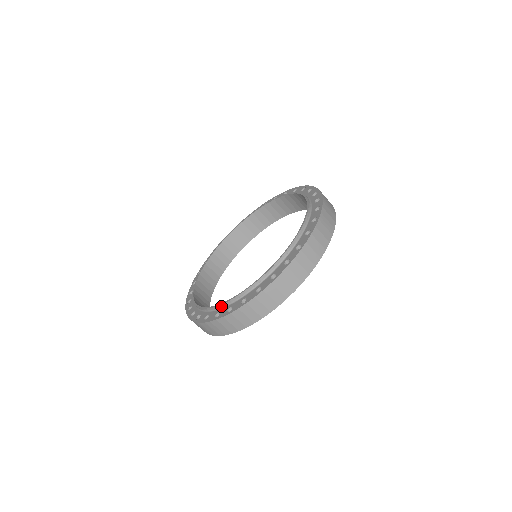
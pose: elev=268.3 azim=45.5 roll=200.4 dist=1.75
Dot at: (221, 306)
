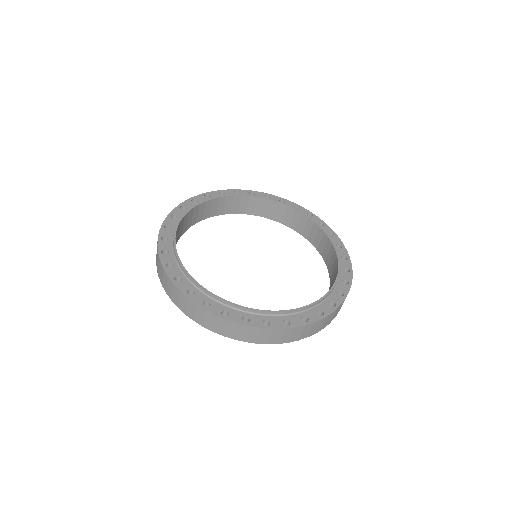
Dot at: (189, 277)
